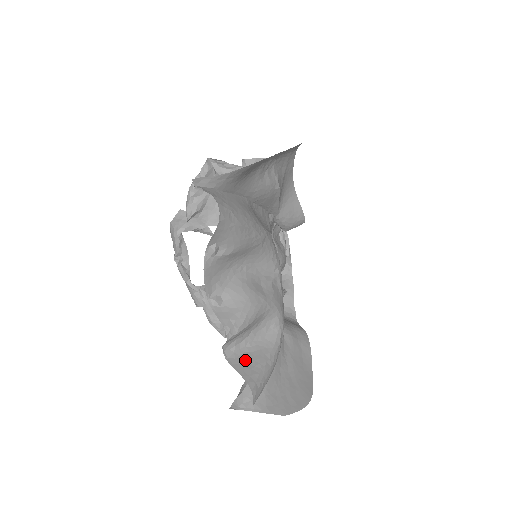
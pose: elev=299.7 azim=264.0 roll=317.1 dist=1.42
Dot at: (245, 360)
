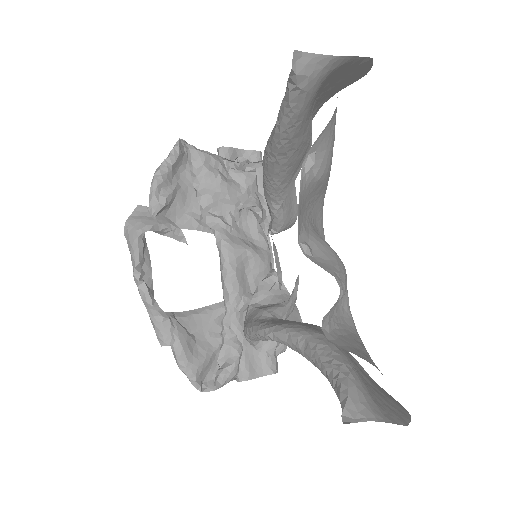
Dot at: (347, 343)
